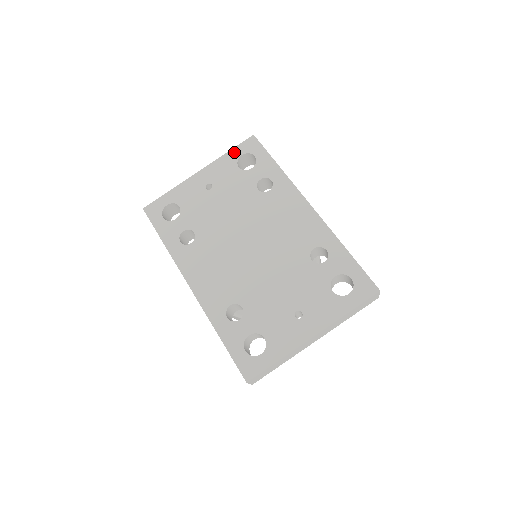
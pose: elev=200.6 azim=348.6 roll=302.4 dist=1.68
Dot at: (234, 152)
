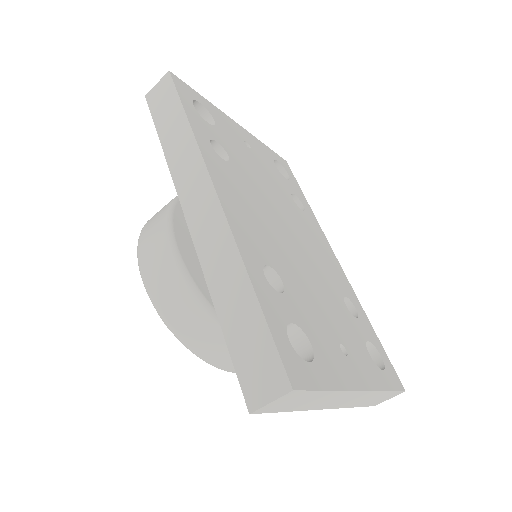
Dot at: (271, 151)
